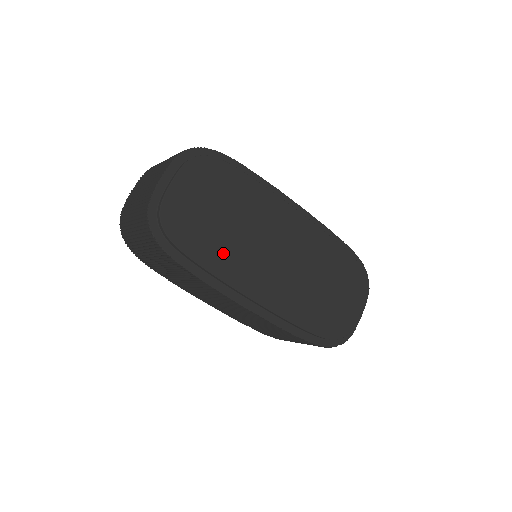
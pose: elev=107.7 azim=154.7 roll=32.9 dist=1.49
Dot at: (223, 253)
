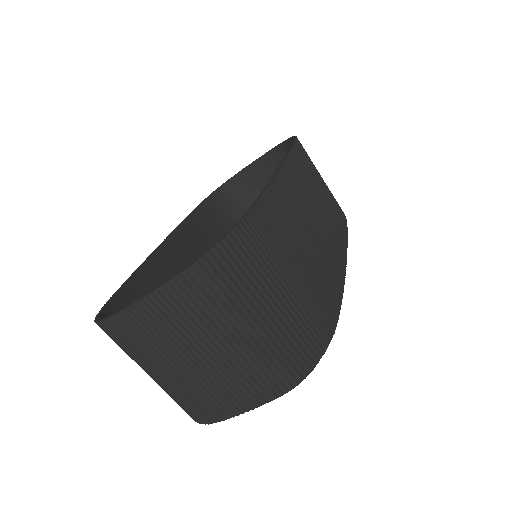
Dot at: occluded
